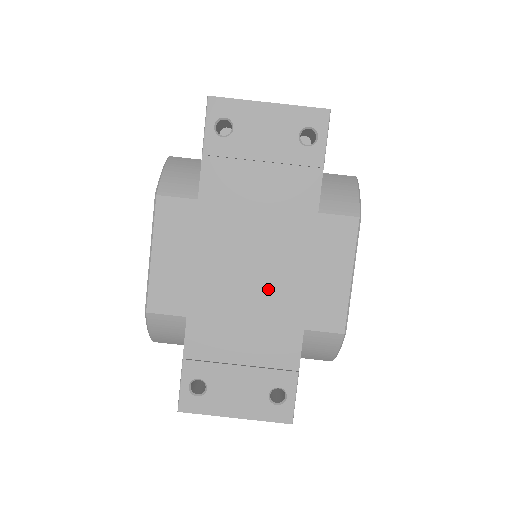
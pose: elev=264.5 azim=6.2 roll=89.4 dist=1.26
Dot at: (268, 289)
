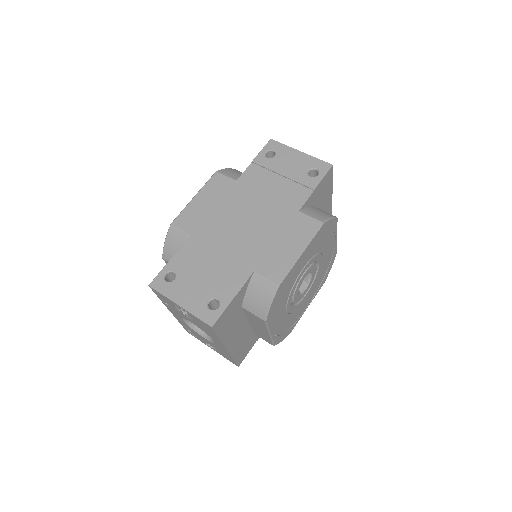
Dot at: (246, 239)
